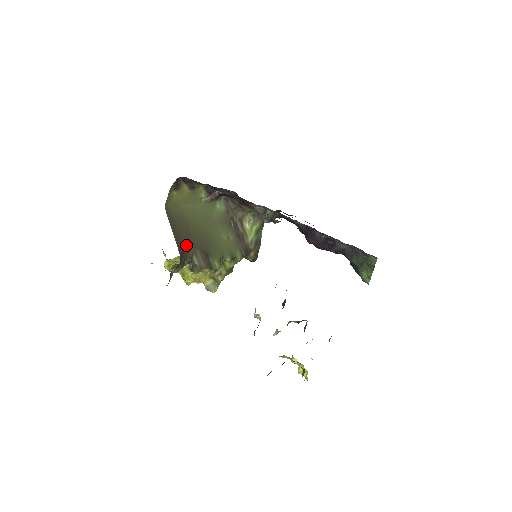
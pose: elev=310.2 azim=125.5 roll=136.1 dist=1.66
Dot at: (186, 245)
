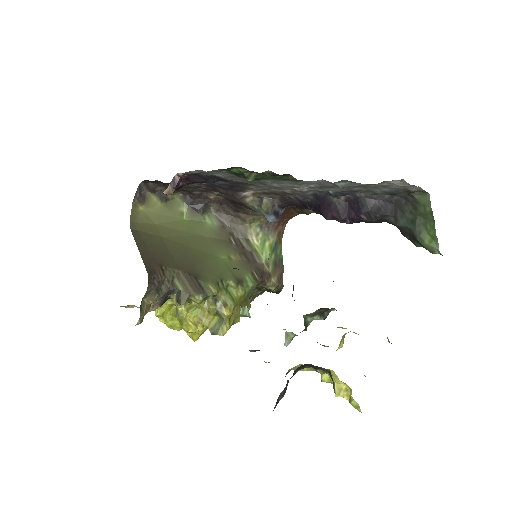
Dot at: (160, 264)
